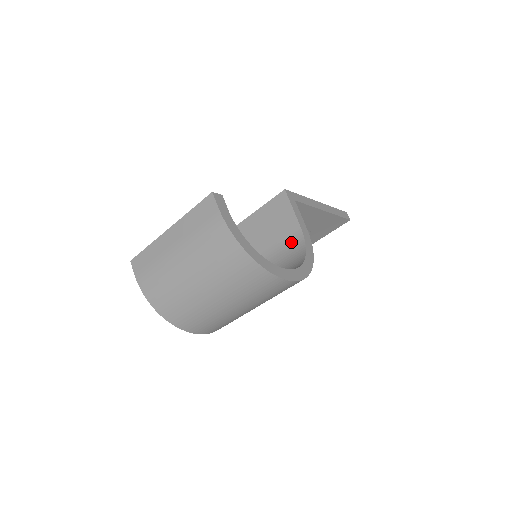
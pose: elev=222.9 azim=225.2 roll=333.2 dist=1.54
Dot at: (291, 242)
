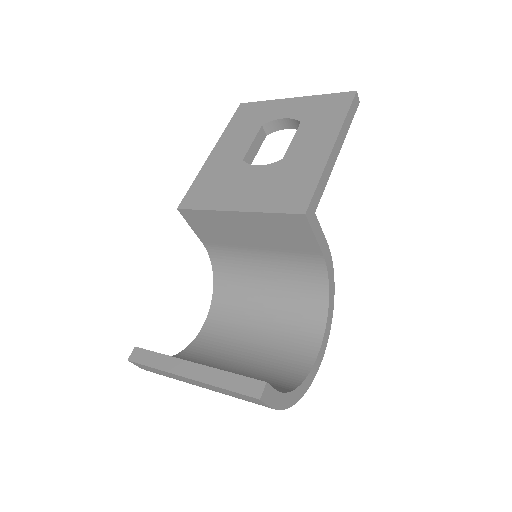
Dot at: (307, 261)
